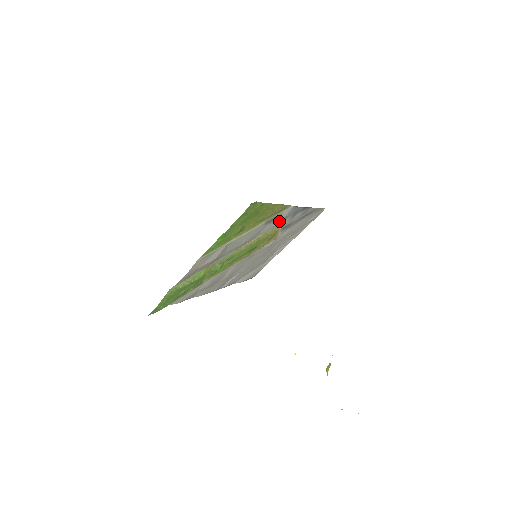
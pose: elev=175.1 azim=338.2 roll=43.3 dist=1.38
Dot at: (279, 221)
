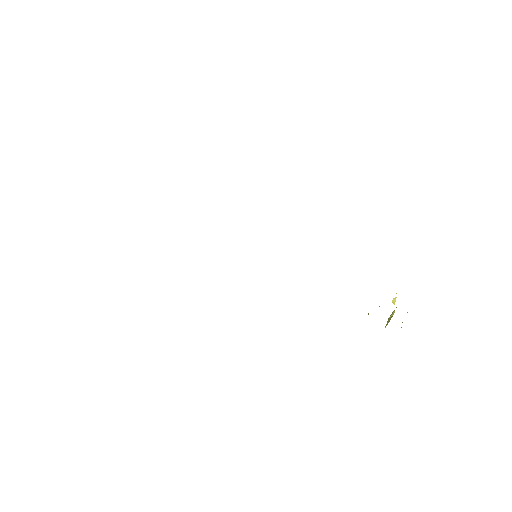
Dot at: occluded
